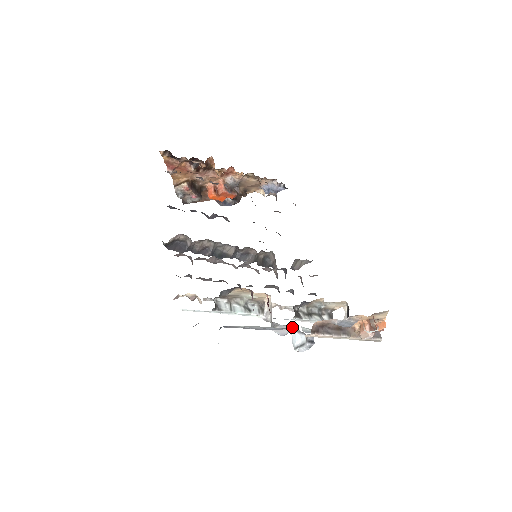
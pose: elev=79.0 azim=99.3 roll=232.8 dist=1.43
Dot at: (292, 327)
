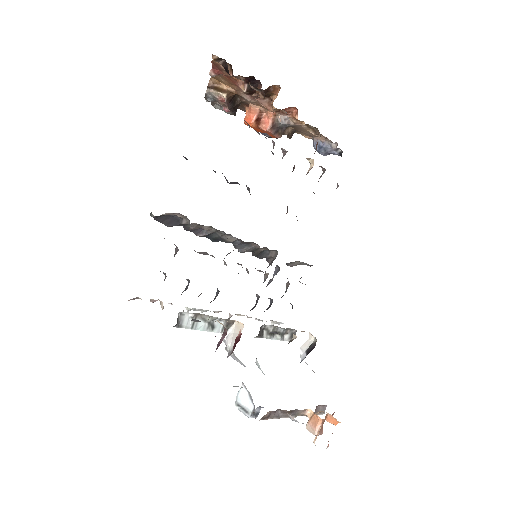
Dot at: occluded
